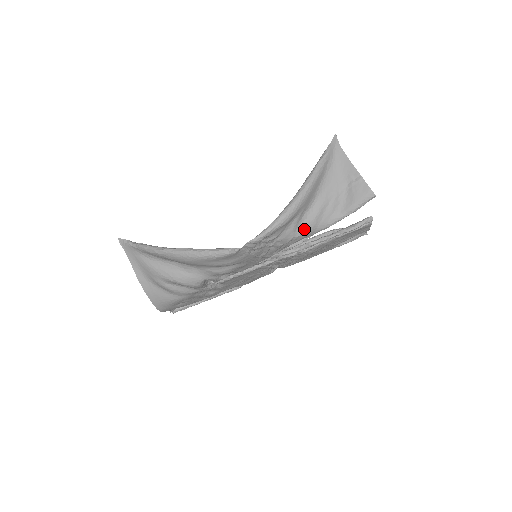
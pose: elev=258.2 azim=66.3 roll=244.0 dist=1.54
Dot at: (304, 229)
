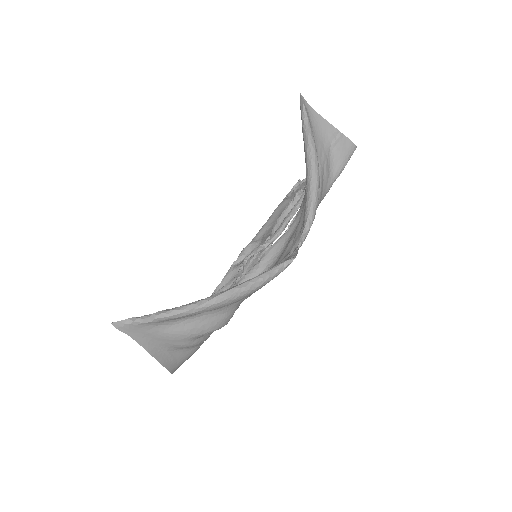
Dot at: occluded
